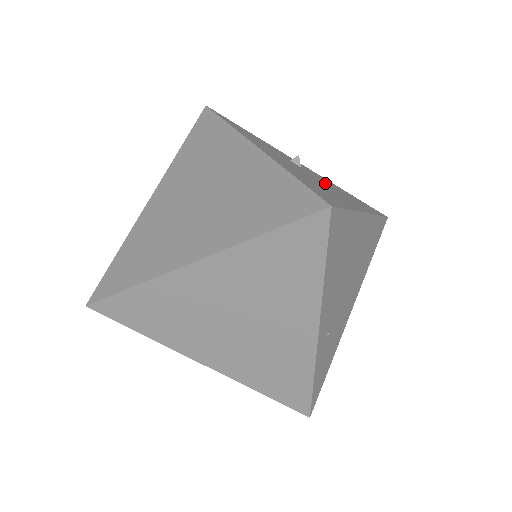
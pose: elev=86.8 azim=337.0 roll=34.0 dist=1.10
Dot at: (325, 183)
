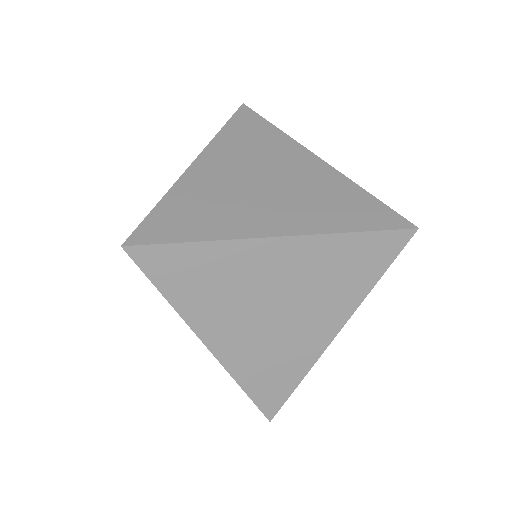
Dot at: occluded
